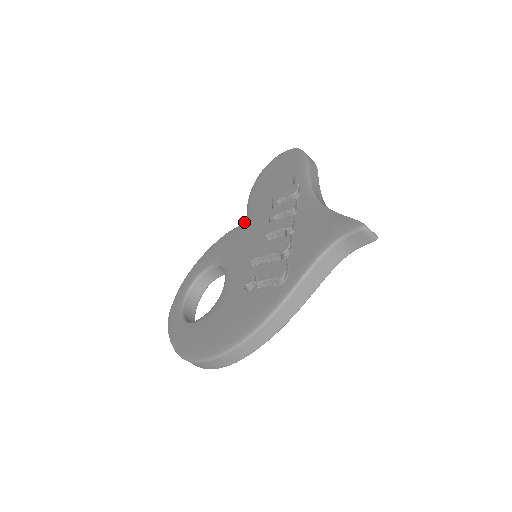
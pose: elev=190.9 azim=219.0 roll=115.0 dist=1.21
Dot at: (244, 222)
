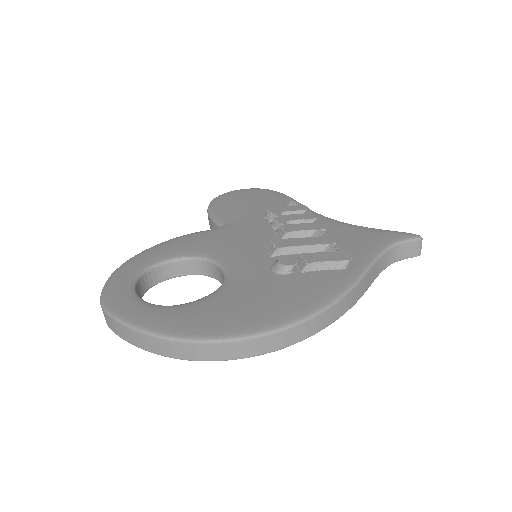
Dot at: occluded
